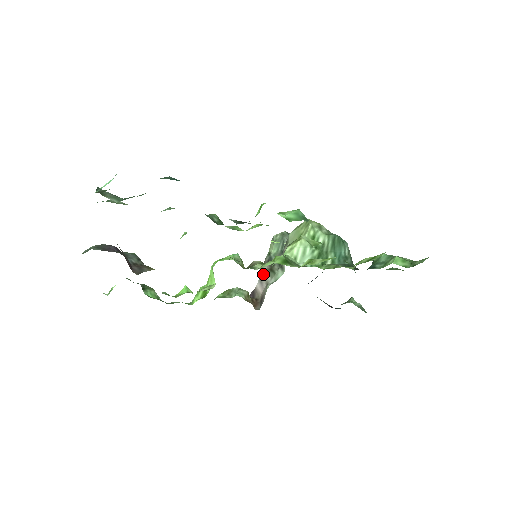
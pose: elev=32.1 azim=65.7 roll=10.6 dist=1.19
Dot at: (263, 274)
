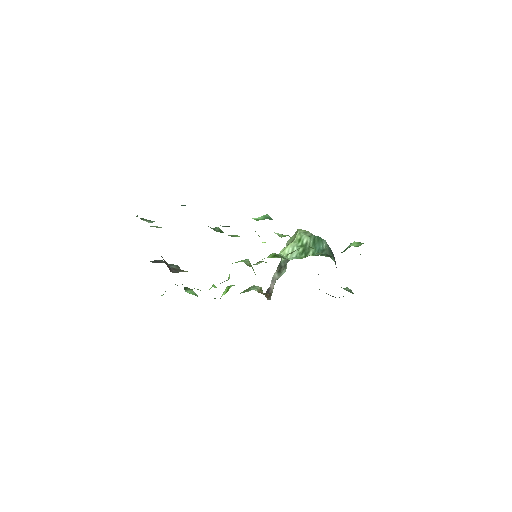
Dot at: (274, 275)
